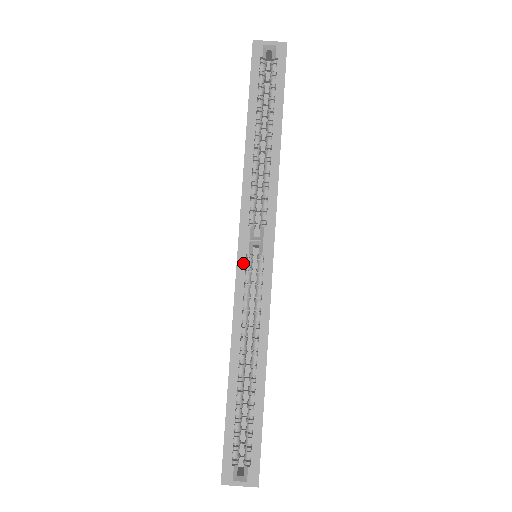
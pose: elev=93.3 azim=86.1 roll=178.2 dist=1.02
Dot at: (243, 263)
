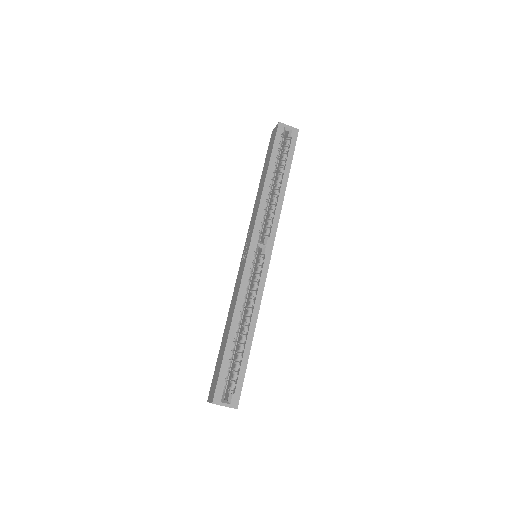
Dot at: (251, 257)
